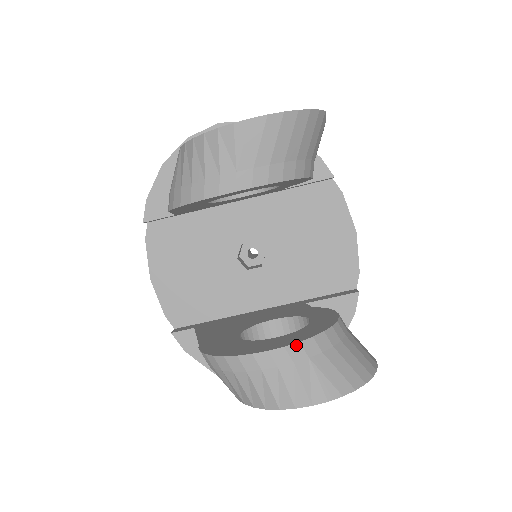
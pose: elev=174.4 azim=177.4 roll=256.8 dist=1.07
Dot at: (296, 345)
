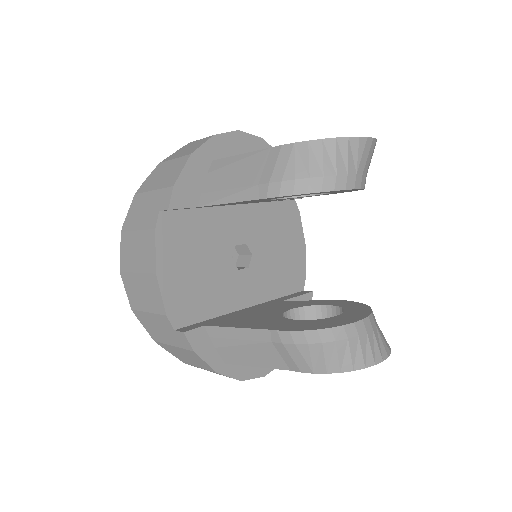
Dot at: (371, 315)
